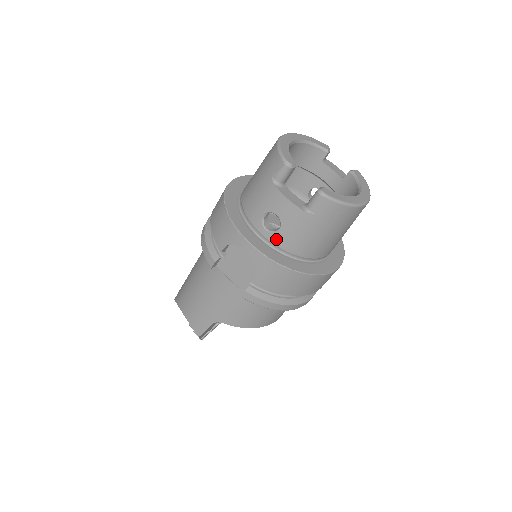
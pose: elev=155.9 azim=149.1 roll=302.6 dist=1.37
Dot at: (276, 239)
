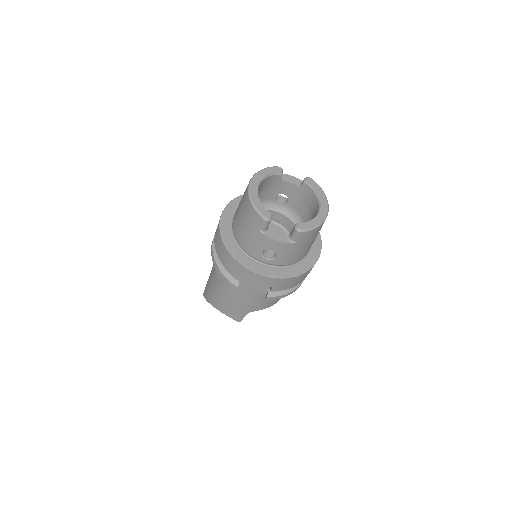
Dot at: (276, 262)
